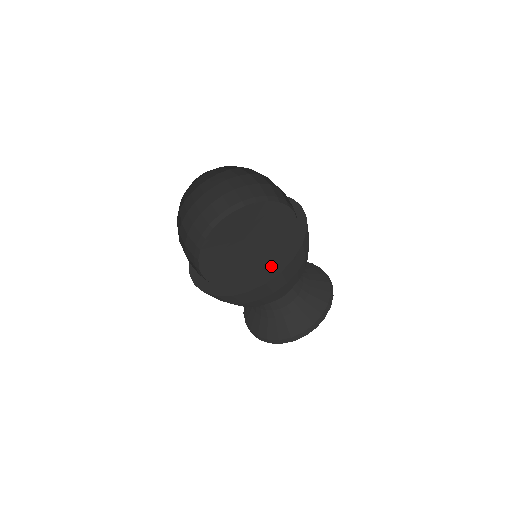
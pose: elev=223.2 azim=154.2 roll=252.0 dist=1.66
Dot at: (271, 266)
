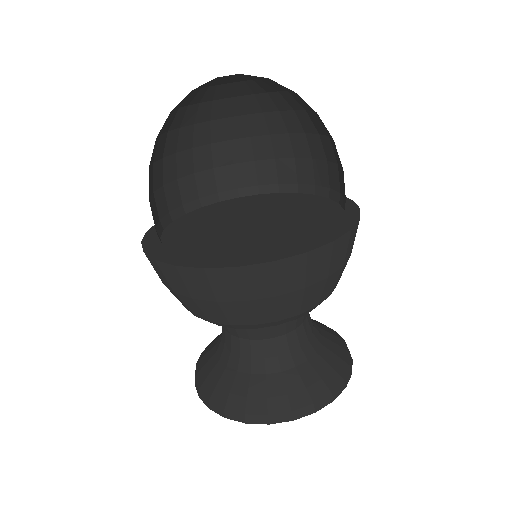
Dot at: (263, 250)
